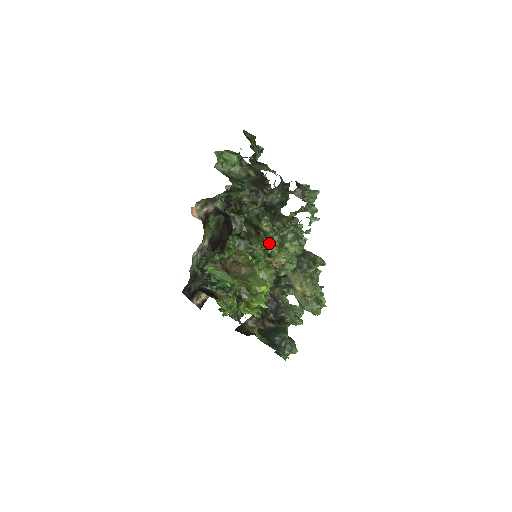
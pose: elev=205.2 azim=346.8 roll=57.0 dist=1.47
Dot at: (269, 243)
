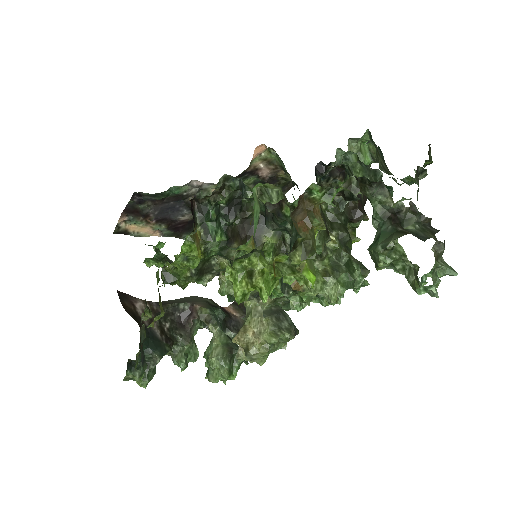
Dot at: (317, 256)
